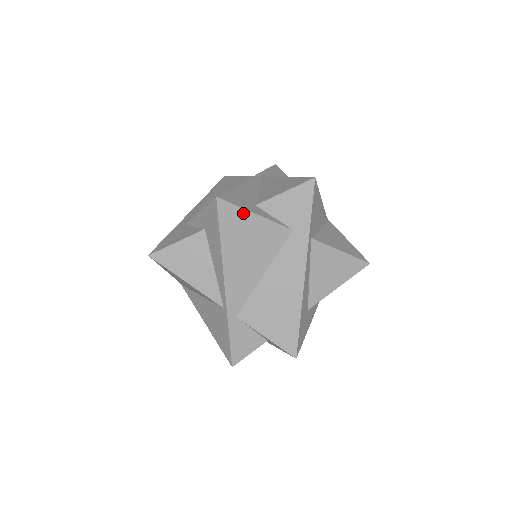
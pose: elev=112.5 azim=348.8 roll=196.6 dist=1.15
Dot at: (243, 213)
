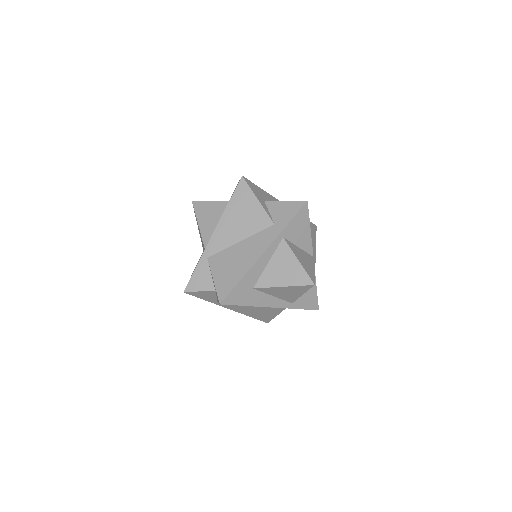
Dot at: (251, 194)
